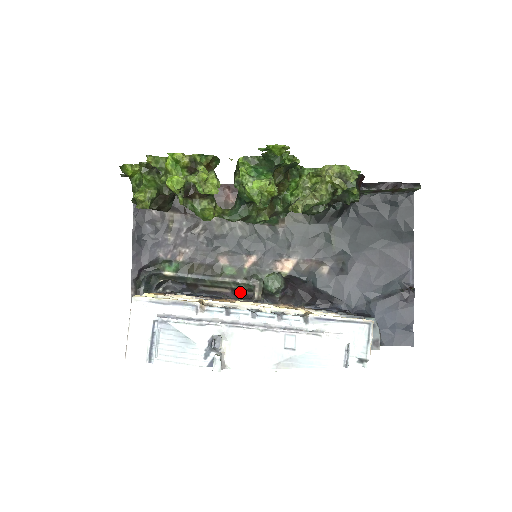
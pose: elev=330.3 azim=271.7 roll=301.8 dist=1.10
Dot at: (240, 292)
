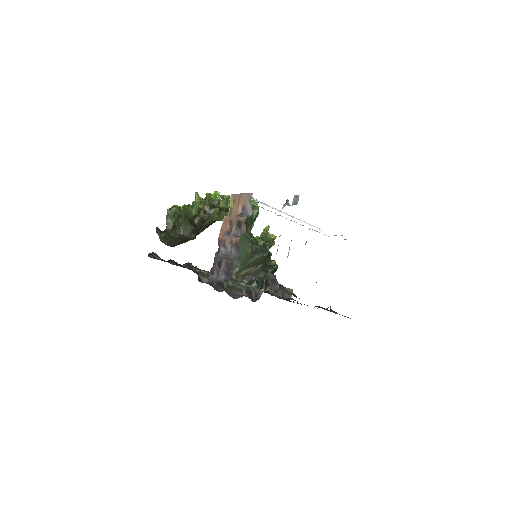
Dot at: (251, 296)
